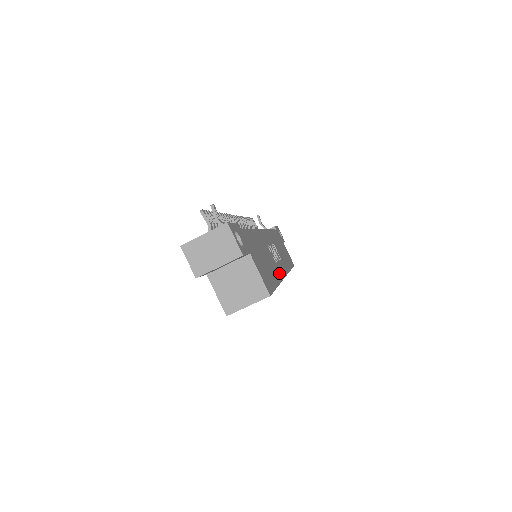
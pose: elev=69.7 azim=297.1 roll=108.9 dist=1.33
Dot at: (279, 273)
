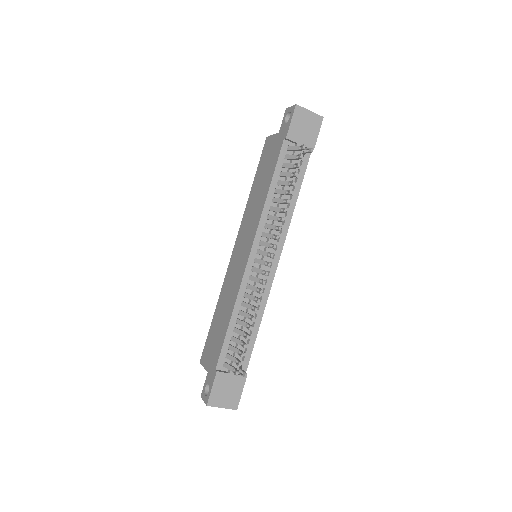
Dot at: occluded
